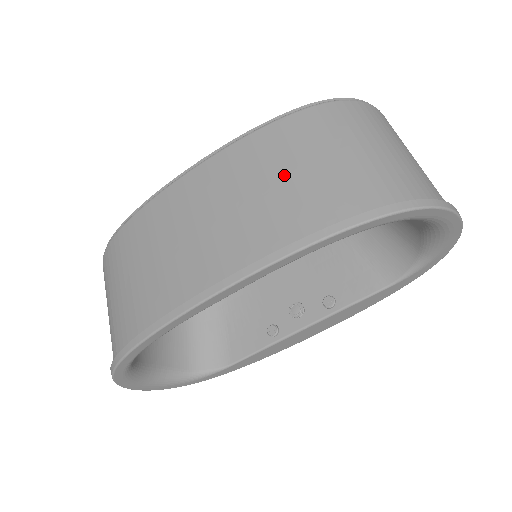
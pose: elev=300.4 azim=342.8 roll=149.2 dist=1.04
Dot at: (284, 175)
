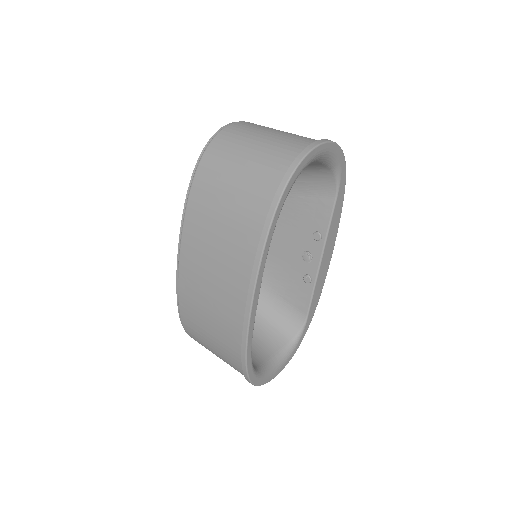
Dot at: (221, 218)
